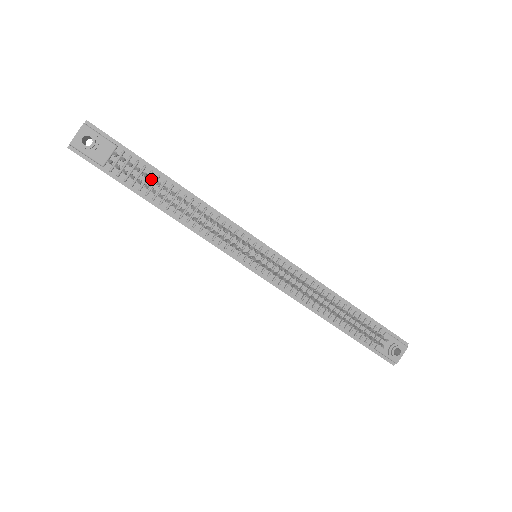
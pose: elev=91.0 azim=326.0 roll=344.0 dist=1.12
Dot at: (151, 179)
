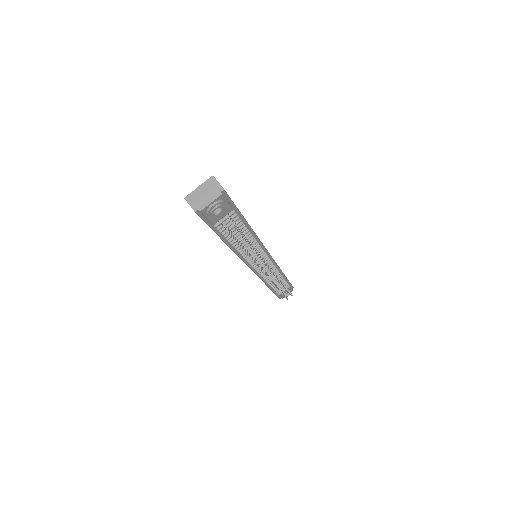
Dot at: (246, 239)
